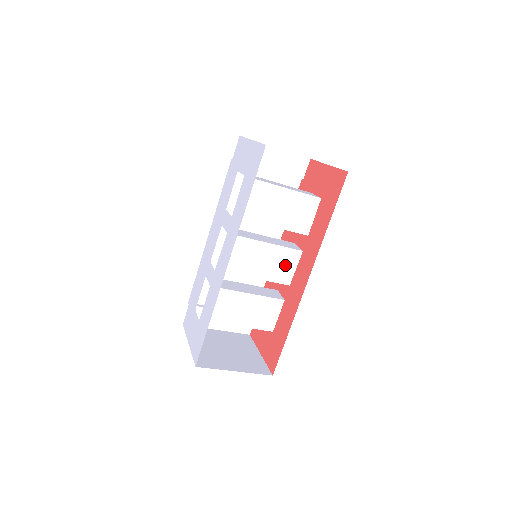
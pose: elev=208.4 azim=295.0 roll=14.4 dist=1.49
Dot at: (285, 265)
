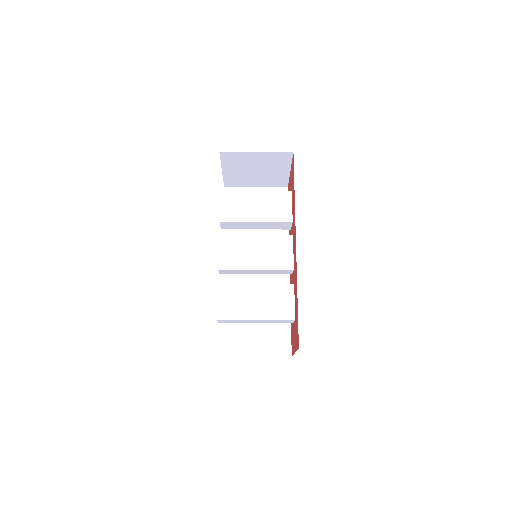
Dot at: (281, 252)
